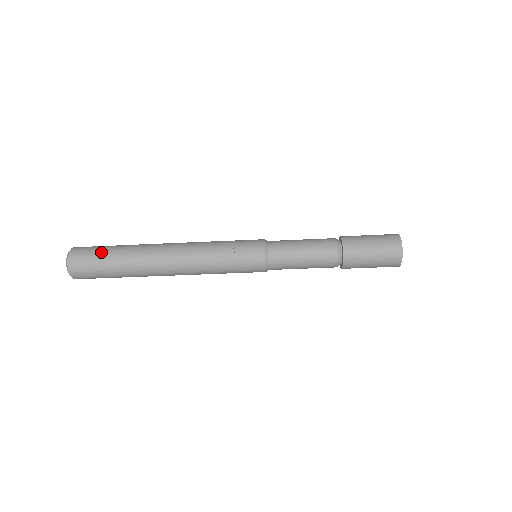
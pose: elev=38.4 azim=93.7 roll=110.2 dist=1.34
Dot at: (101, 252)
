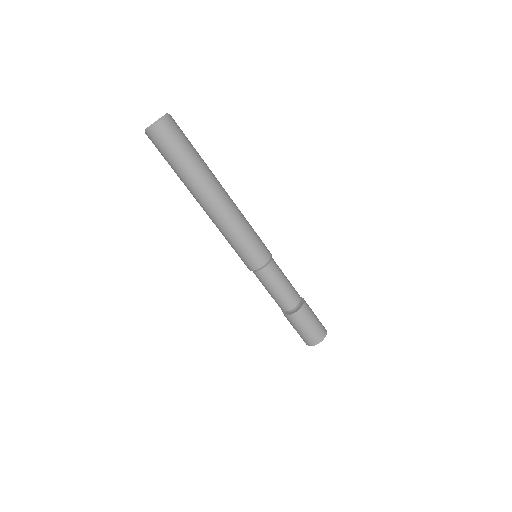
Dot at: occluded
